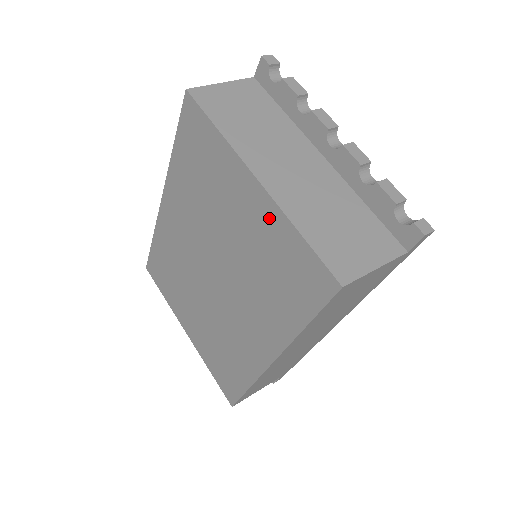
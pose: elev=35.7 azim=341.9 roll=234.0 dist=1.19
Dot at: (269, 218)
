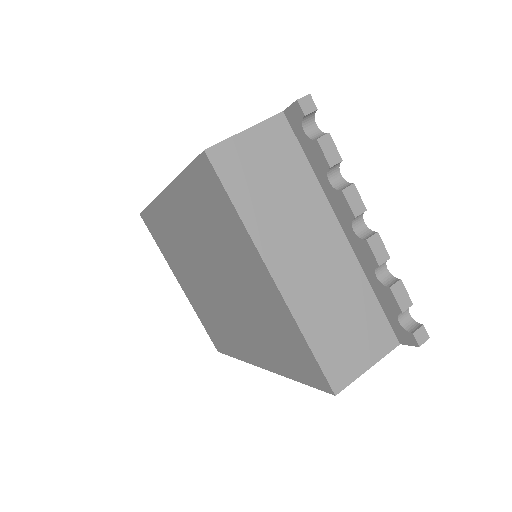
Dot at: (279, 309)
